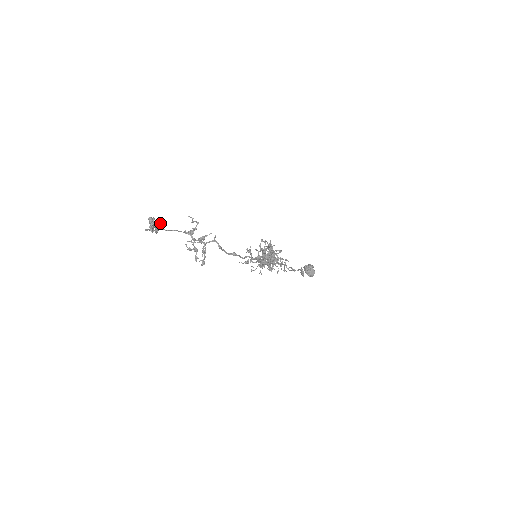
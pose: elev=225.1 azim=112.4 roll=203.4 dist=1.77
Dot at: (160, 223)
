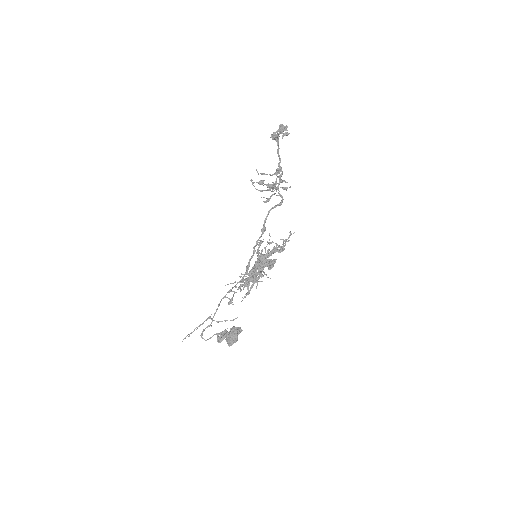
Dot at: (288, 134)
